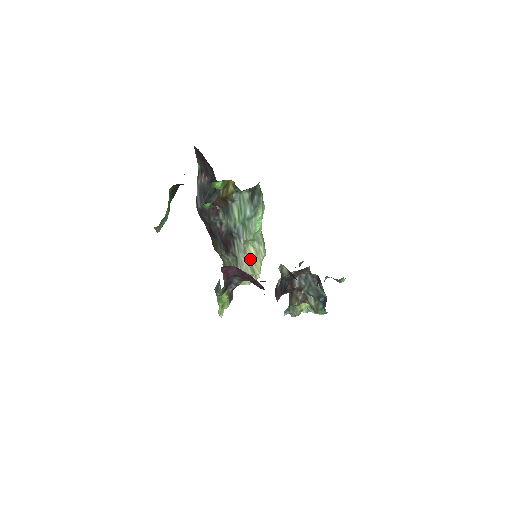
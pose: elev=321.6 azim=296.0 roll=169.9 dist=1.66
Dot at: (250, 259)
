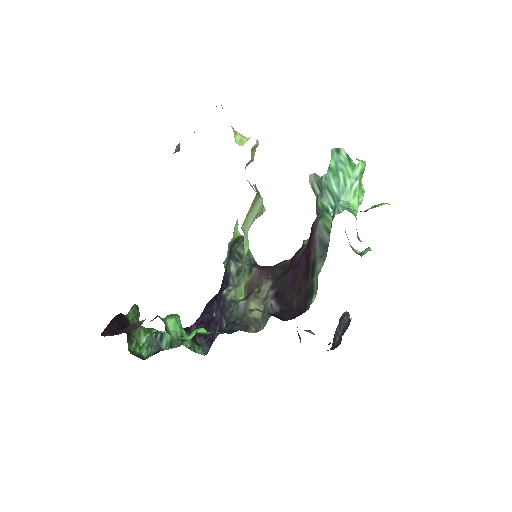
Dot at: occluded
